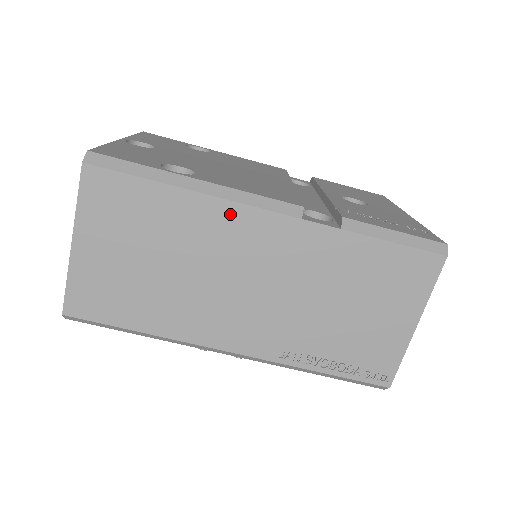
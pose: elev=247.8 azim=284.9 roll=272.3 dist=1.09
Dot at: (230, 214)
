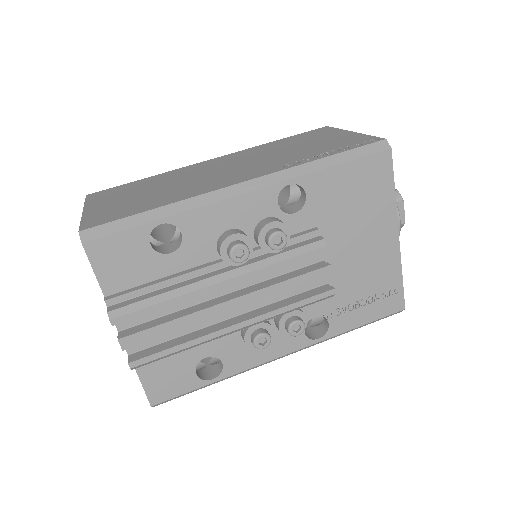
Dot at: (188, 168)
